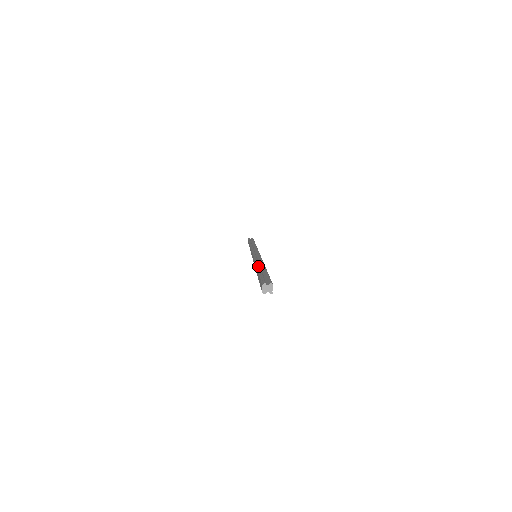
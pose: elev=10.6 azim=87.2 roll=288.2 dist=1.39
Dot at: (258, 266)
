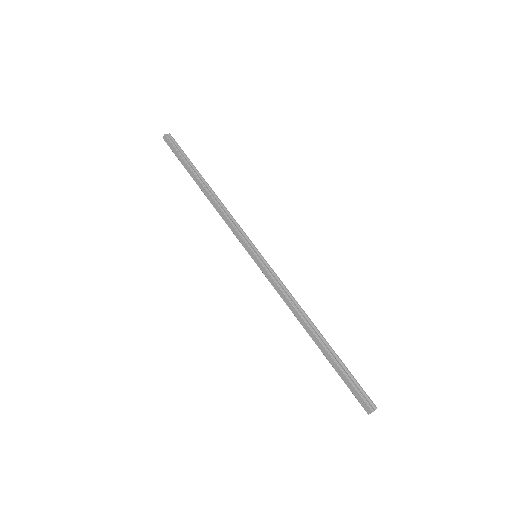
Dot at: (319, 337)
